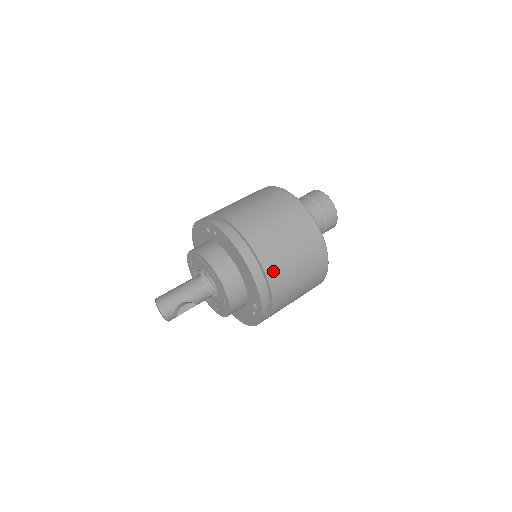
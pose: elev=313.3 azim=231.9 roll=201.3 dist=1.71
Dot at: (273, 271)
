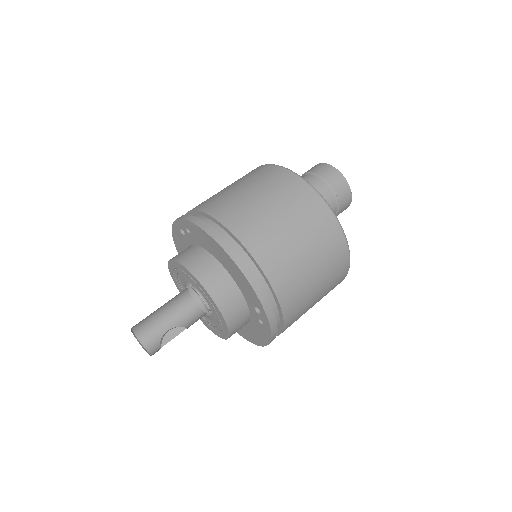
Dot at: (265, 254)
